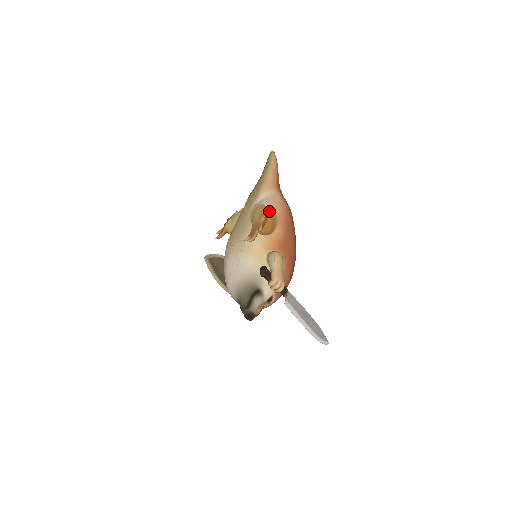
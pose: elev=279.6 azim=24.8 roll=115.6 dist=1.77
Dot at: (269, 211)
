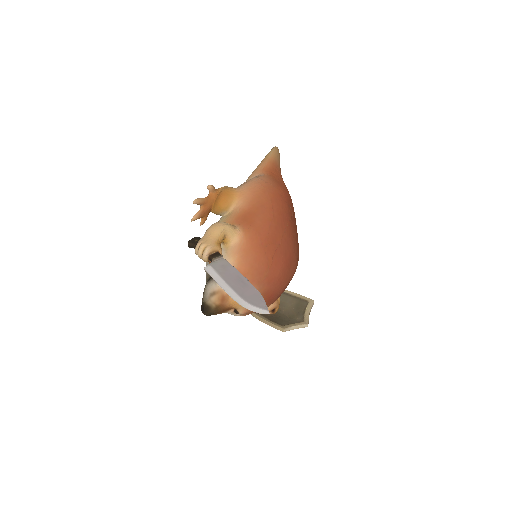
Dot at: (226, 188)
